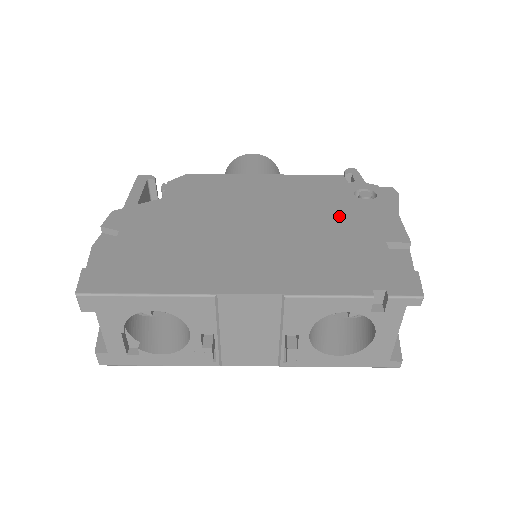
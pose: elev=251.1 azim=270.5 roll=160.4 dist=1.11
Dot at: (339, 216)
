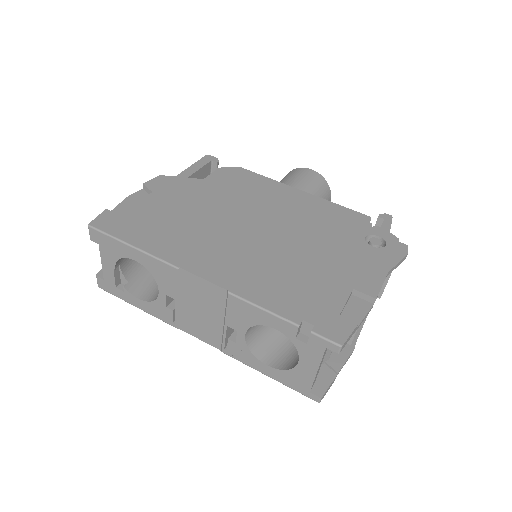
Dot at: (333, 250)
